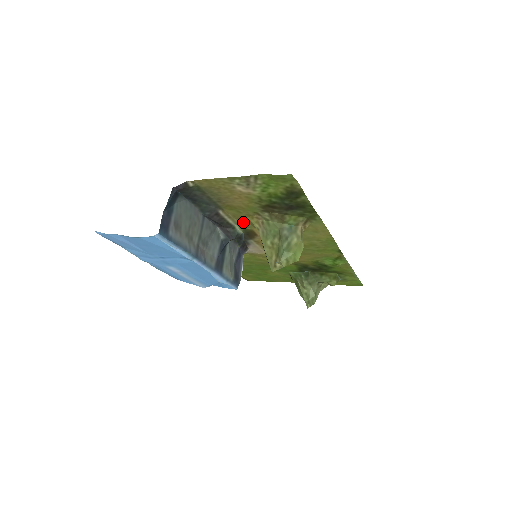
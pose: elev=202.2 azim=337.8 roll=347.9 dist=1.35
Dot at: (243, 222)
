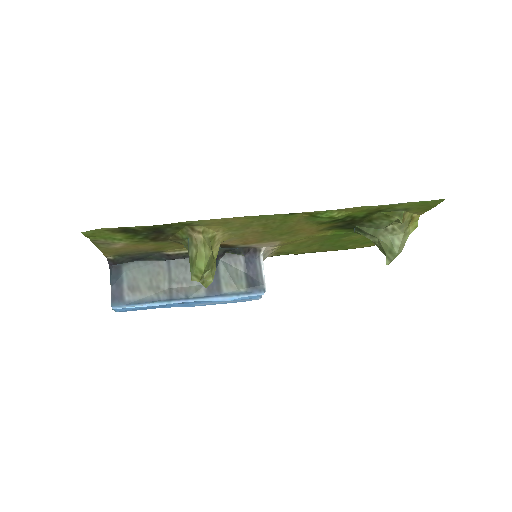
Dot at: occluded
